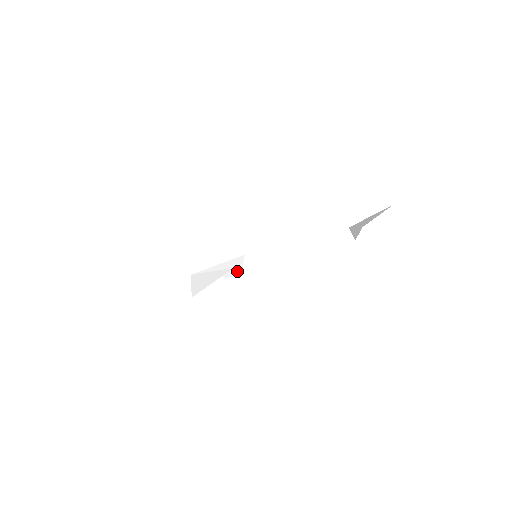
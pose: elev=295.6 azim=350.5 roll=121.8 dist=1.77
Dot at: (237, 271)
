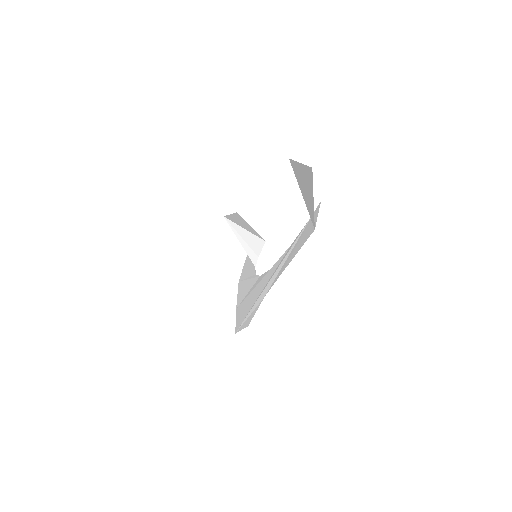
Dot at: (254, 232)
